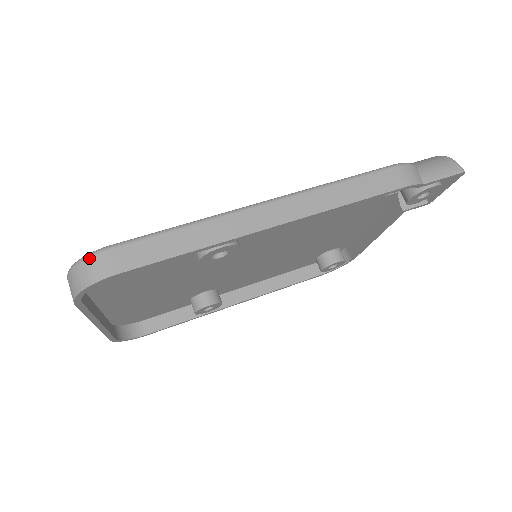
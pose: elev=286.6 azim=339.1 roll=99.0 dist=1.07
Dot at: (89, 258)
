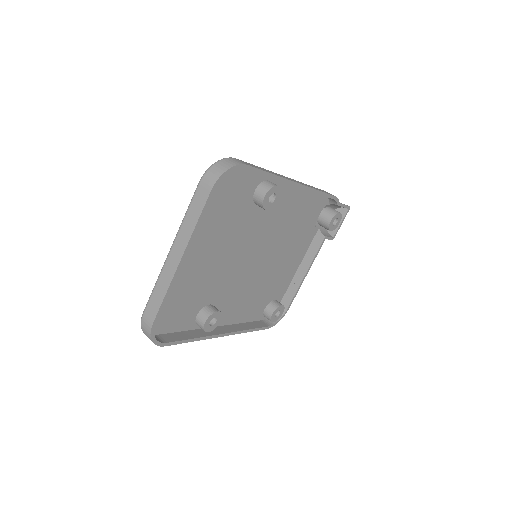
Dot at: (226, 158)
